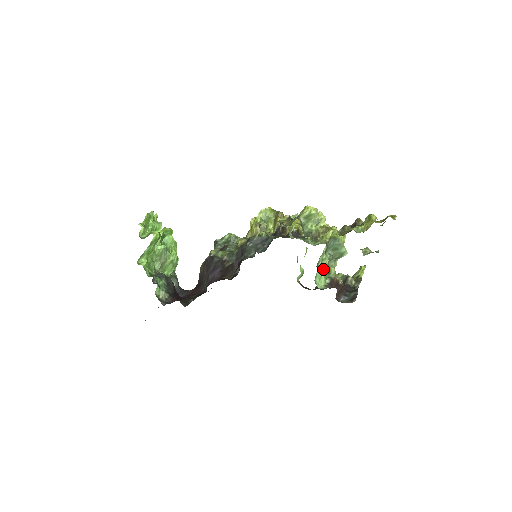
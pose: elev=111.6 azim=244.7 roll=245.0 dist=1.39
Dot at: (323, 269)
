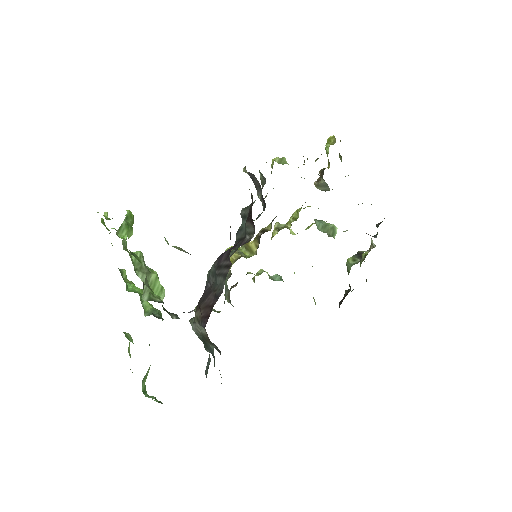
Dot at: occluded
